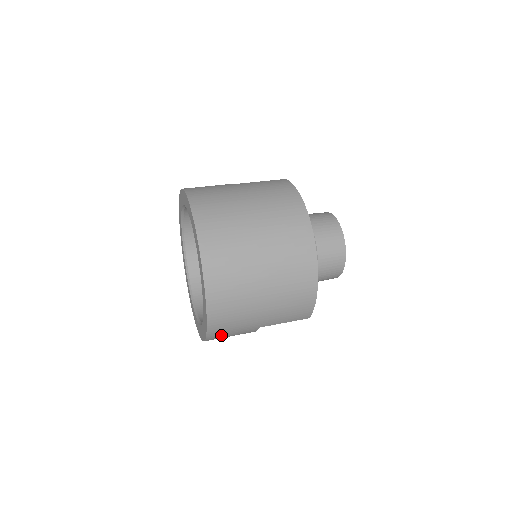
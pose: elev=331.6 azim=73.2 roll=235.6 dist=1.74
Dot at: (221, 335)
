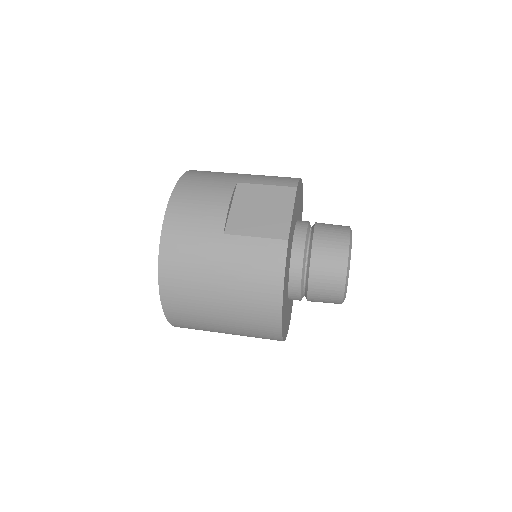
Dot at: occluded
